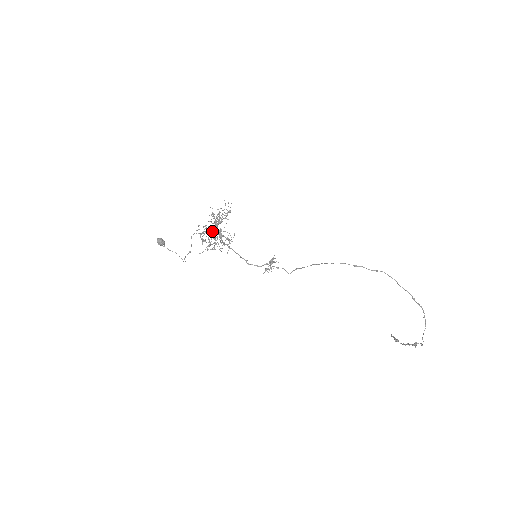
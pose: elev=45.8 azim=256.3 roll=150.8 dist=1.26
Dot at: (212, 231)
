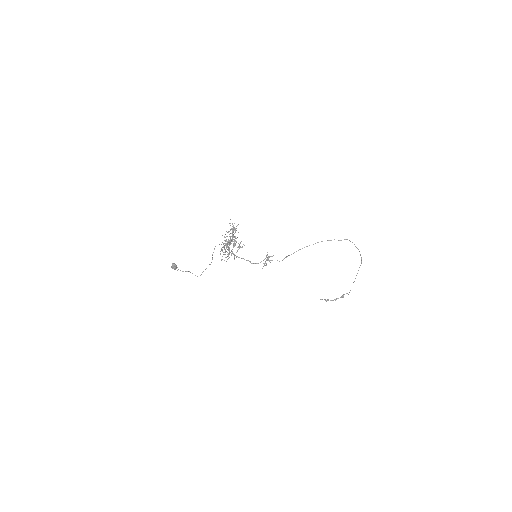
Dot at: (234, 241)
